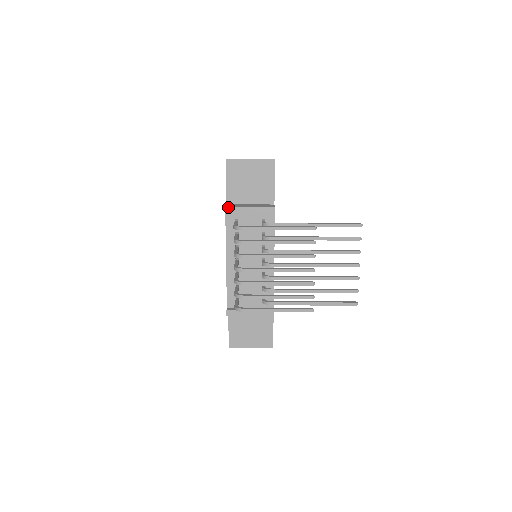
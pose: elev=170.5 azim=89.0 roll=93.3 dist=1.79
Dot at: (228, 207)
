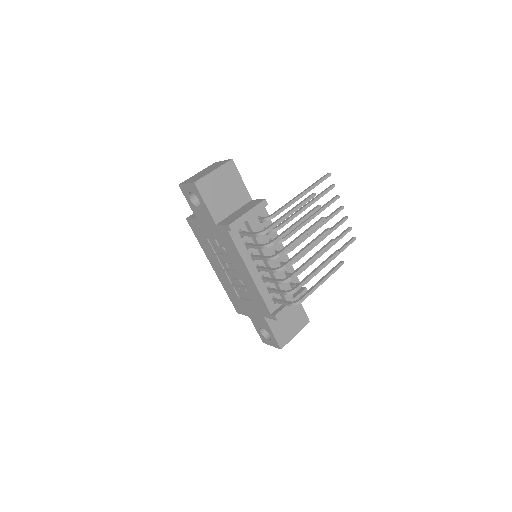
Dot at: (231, 223)
